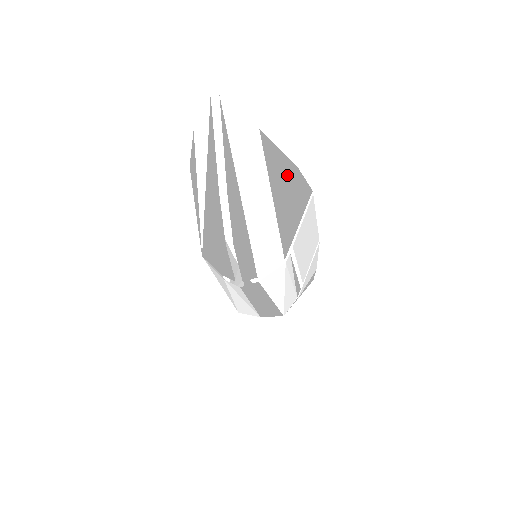
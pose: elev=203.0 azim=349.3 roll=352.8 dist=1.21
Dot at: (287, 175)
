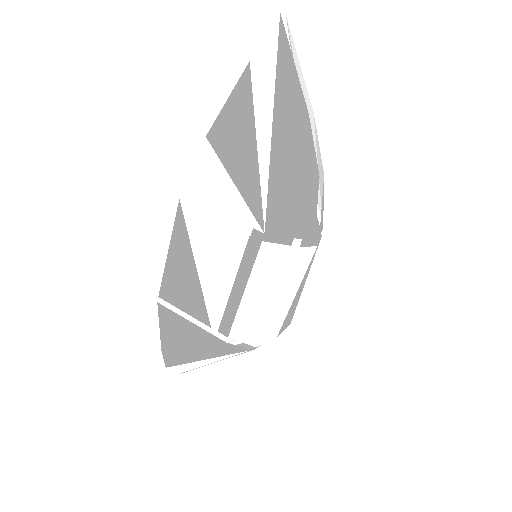
Dot at: occluded
